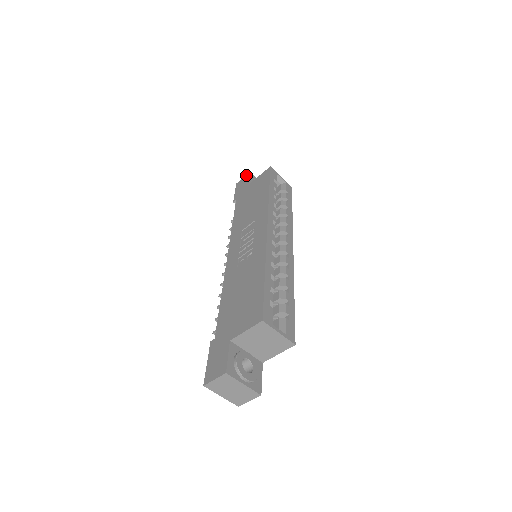
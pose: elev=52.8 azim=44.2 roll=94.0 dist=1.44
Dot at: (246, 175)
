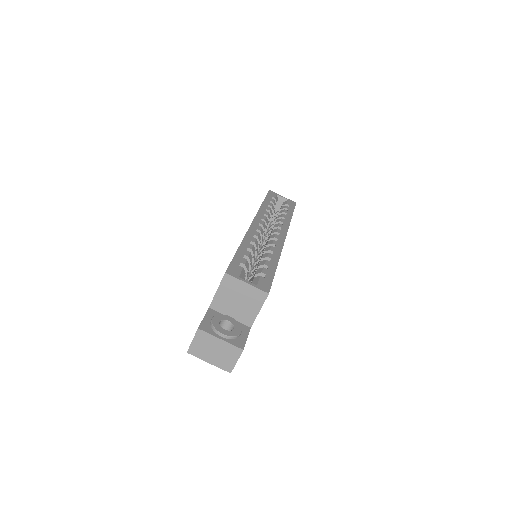
Dot at: occluded
